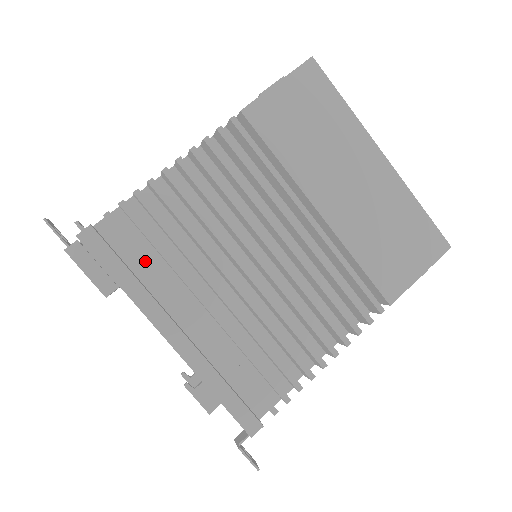
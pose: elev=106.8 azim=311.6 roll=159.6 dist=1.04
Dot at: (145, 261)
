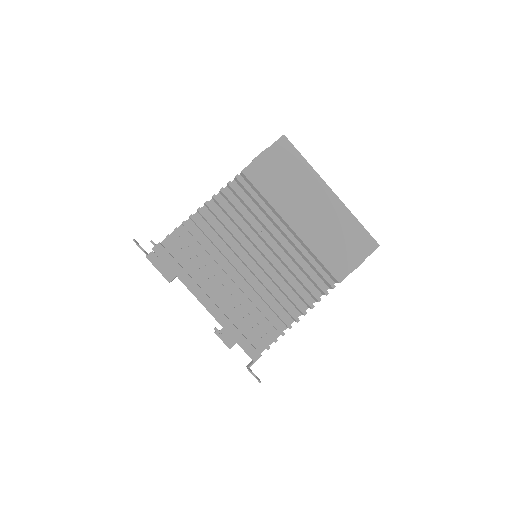
Dot at: (190, 261)
